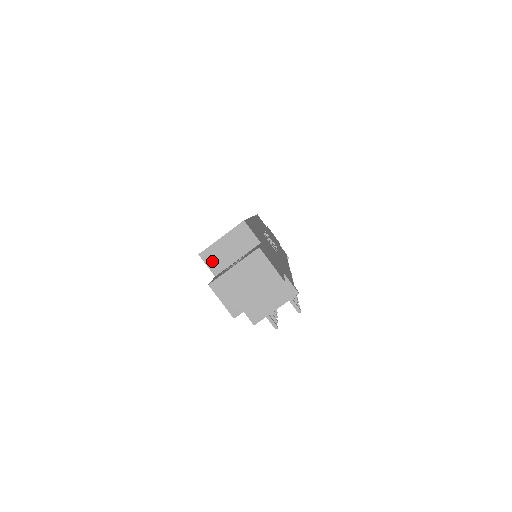
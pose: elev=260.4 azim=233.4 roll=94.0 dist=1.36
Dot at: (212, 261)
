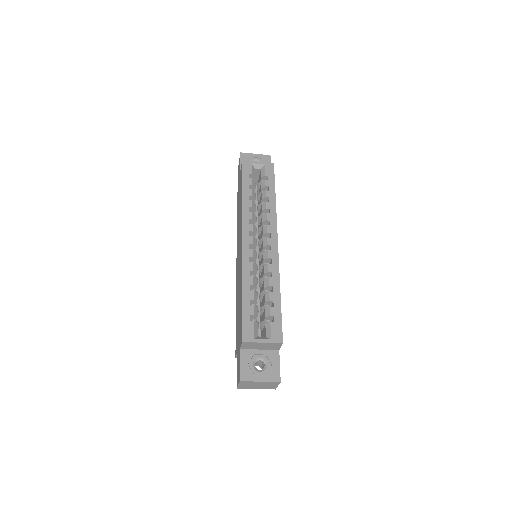
Dot at: (246, 346)
